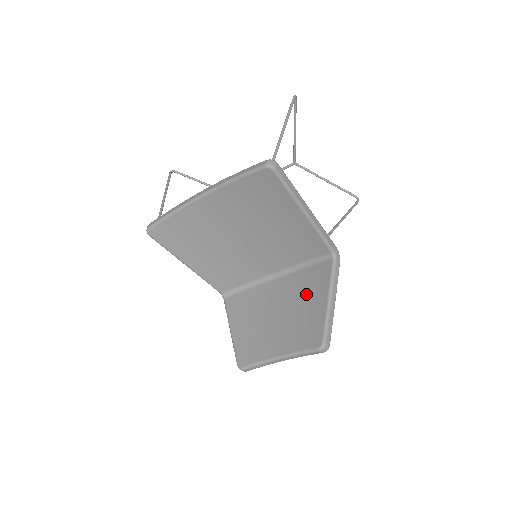
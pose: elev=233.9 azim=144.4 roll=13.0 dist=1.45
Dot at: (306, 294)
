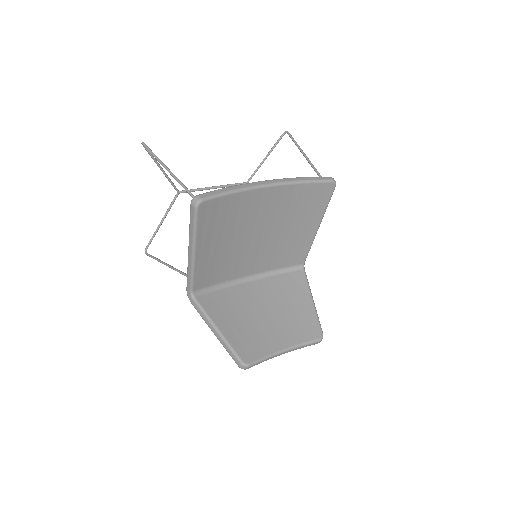
Dot at: (287, 296)
